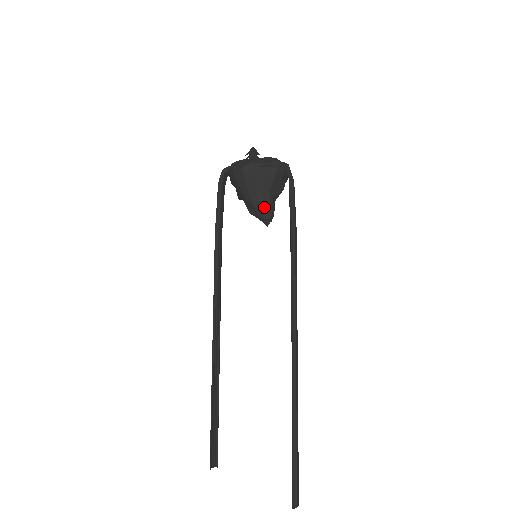
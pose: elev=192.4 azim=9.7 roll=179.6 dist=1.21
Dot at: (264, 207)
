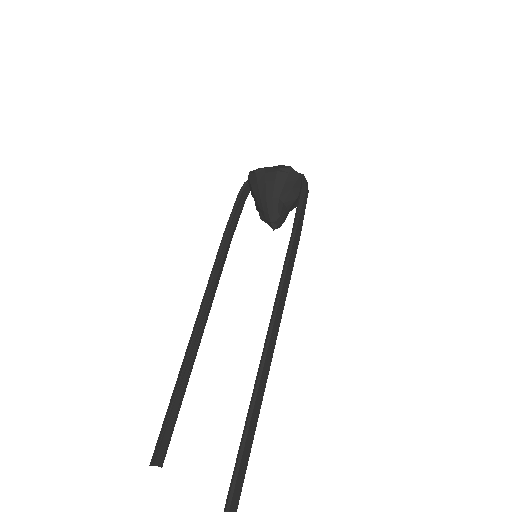
Dot at: (271, 210)
